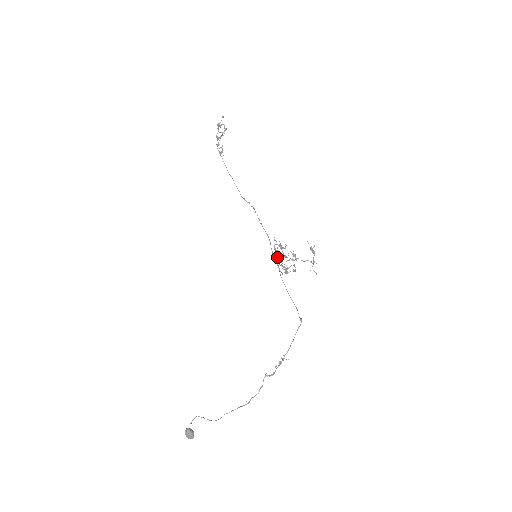
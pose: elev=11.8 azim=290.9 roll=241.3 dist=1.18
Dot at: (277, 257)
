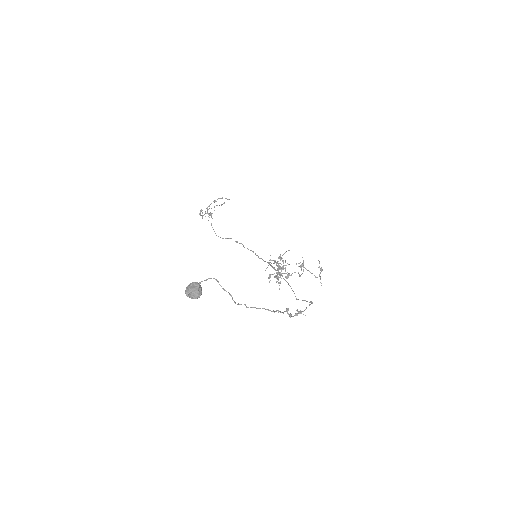
Dot at: (283, 261)
